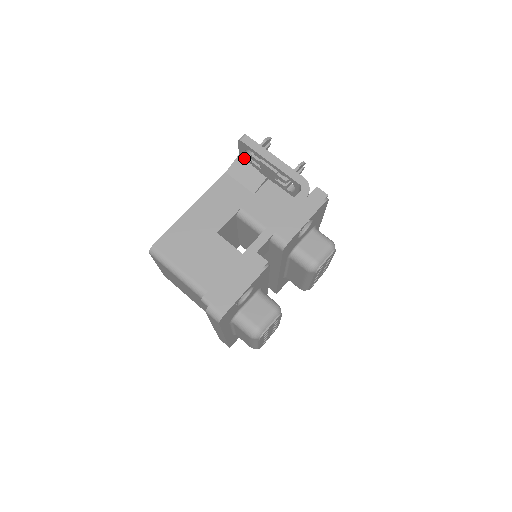
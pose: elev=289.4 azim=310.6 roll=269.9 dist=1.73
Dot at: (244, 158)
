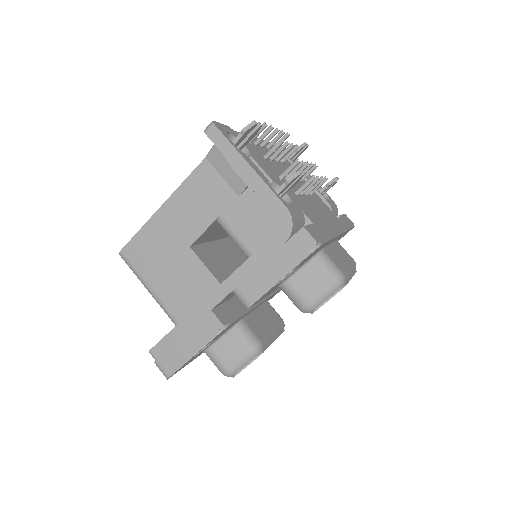
Dot at: occluded
